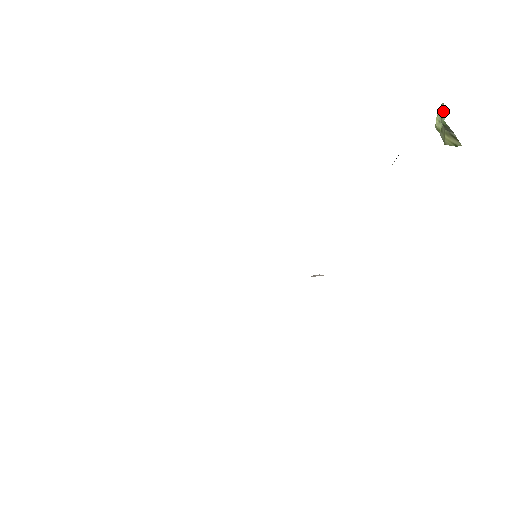
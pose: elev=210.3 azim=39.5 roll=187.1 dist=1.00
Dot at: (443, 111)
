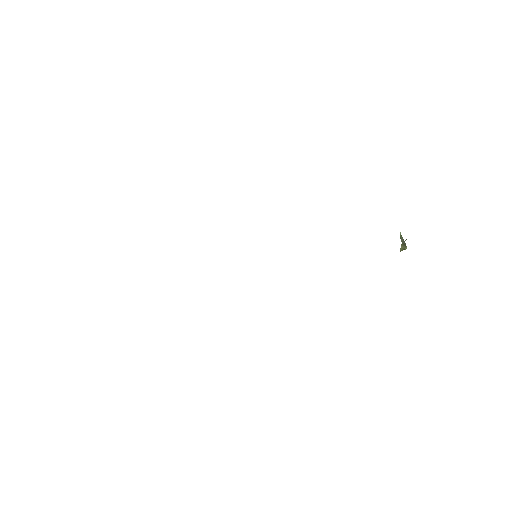
Dot at: occluded
